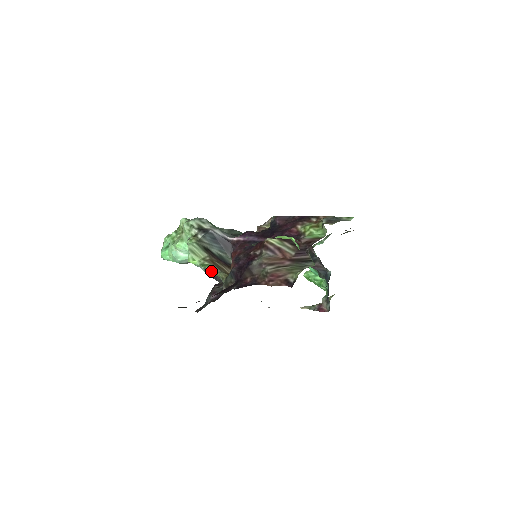
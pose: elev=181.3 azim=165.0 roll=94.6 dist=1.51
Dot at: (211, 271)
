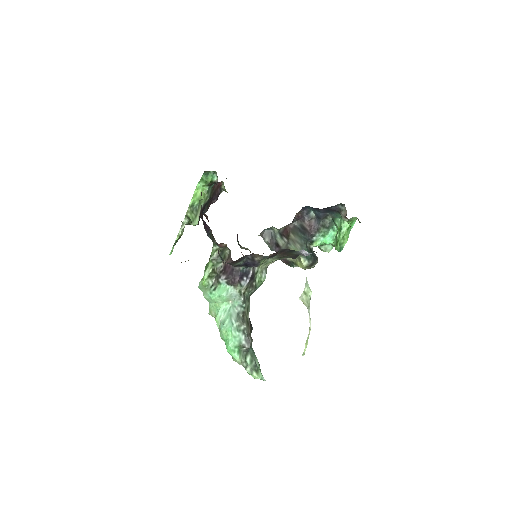
Dot at: (210, 259)
